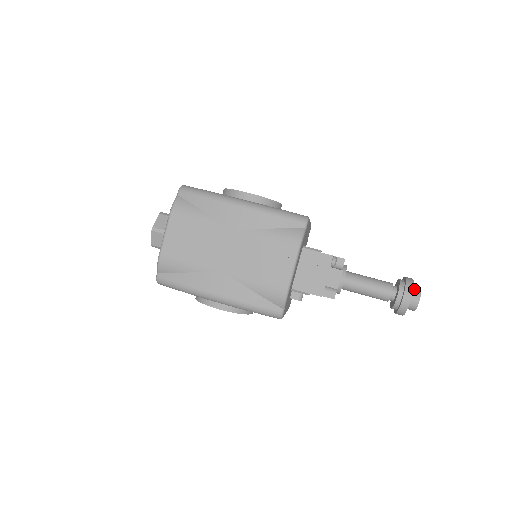
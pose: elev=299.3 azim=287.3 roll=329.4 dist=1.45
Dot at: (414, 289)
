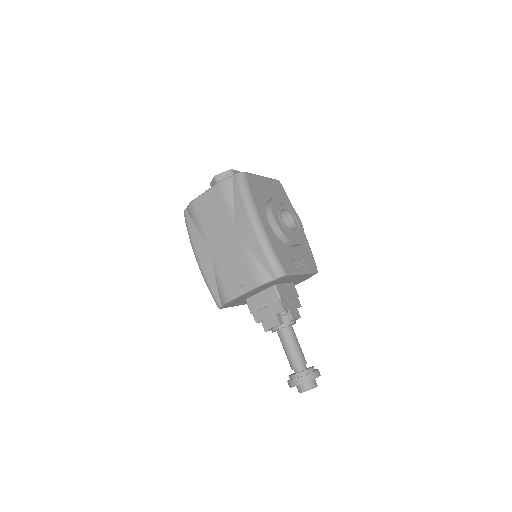
Dot at: (310, 383)
